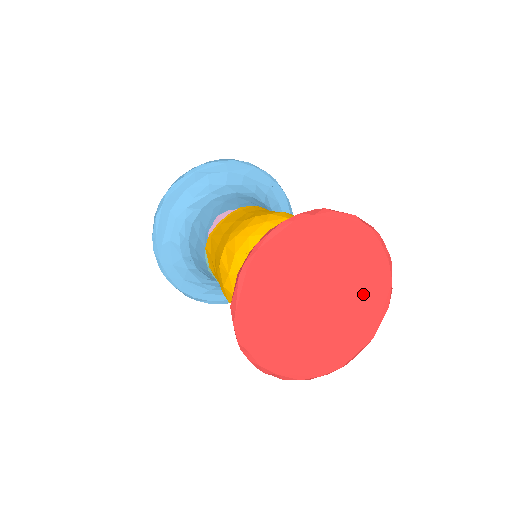
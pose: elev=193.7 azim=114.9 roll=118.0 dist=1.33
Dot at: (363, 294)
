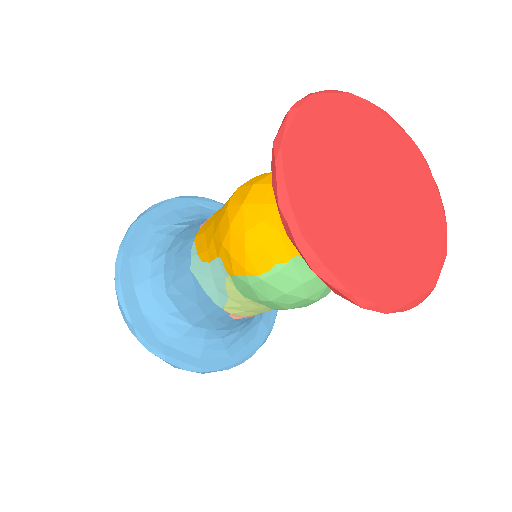
Dot at: (419, 219)
